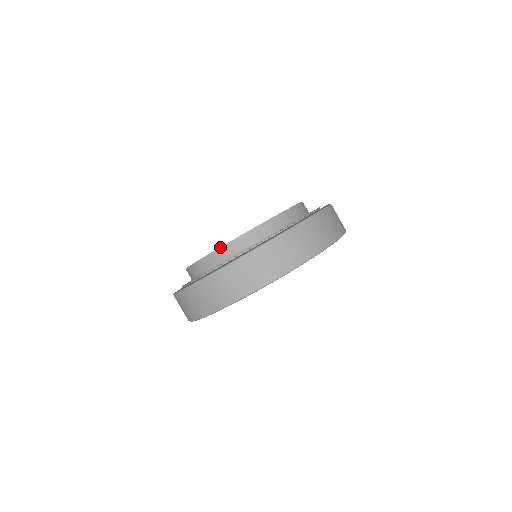
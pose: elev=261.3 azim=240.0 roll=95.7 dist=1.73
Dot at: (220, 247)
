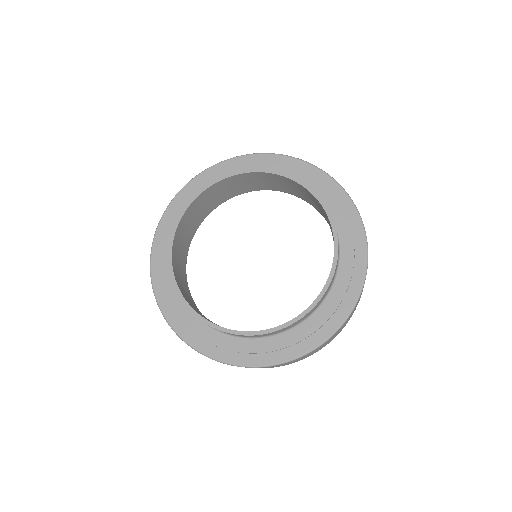
Dot at: (242, 335)
